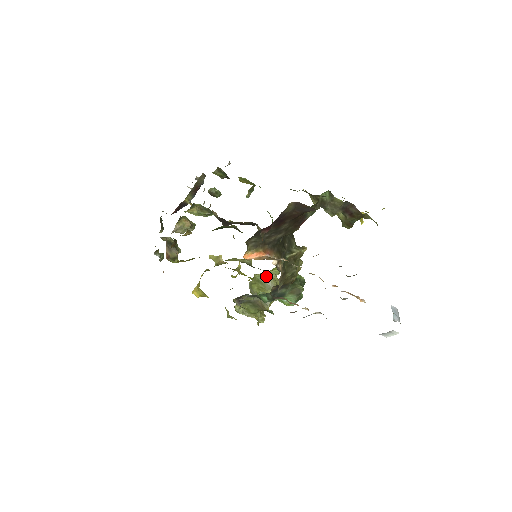
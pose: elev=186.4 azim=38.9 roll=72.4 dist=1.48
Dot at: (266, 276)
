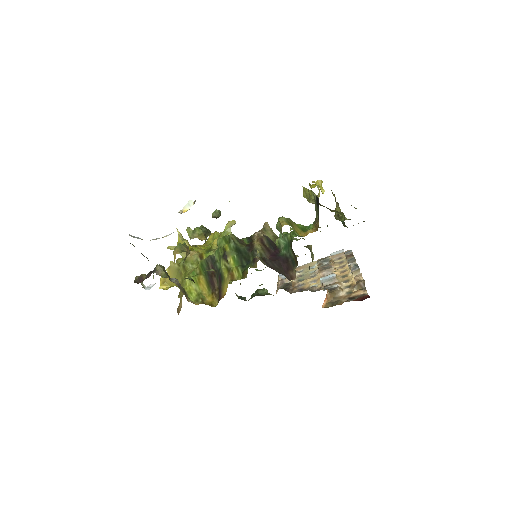
Dot at: occluded
